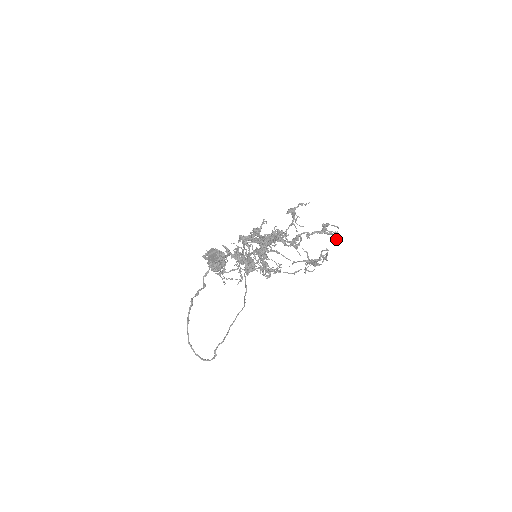
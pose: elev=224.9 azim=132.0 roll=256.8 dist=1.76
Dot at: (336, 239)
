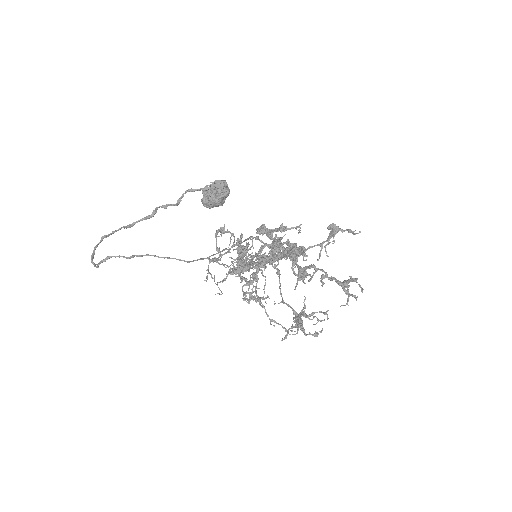
Dot at: (347, 304)
